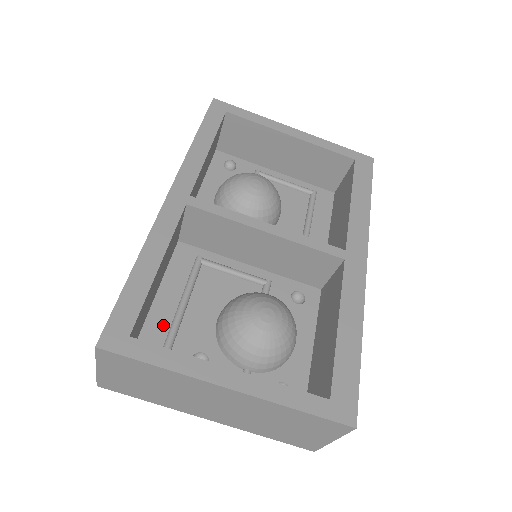
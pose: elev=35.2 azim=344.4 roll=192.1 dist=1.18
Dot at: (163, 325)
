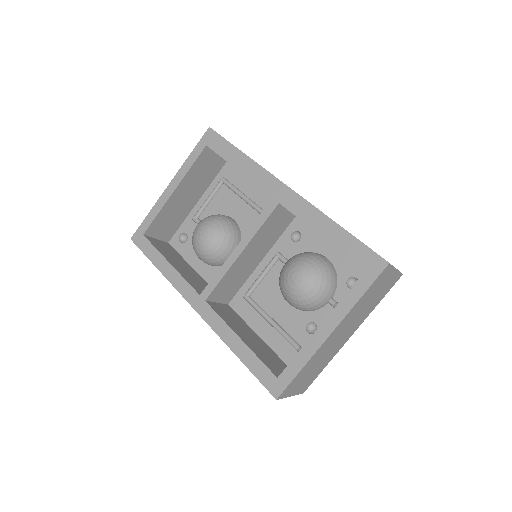
Dot at: (280, 341)
